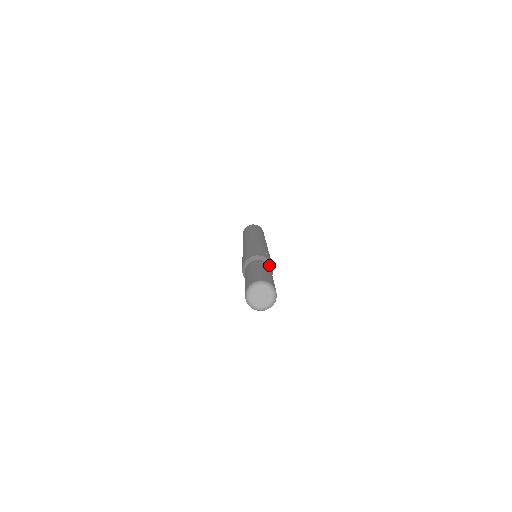
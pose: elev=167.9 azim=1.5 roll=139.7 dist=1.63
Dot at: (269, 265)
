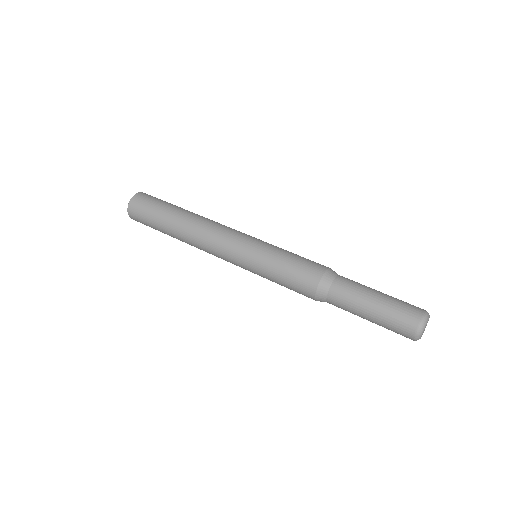
Dot at: occluded
